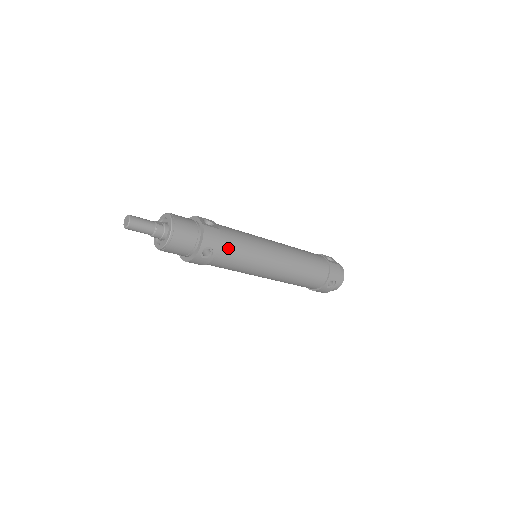
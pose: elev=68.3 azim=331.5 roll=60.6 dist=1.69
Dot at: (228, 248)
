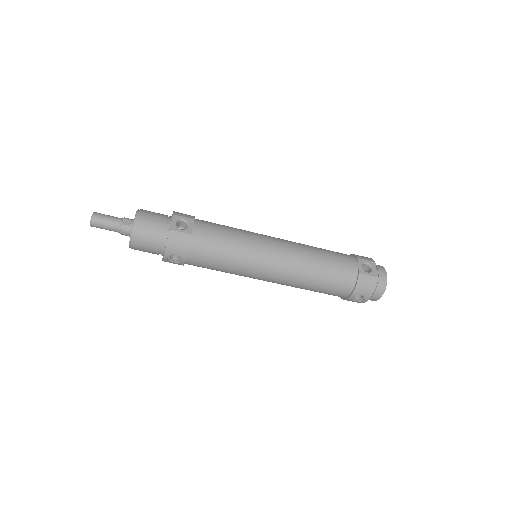
Dot at: (201, 255)
